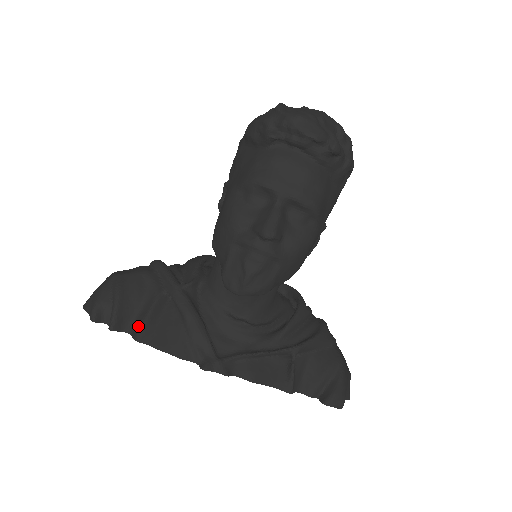
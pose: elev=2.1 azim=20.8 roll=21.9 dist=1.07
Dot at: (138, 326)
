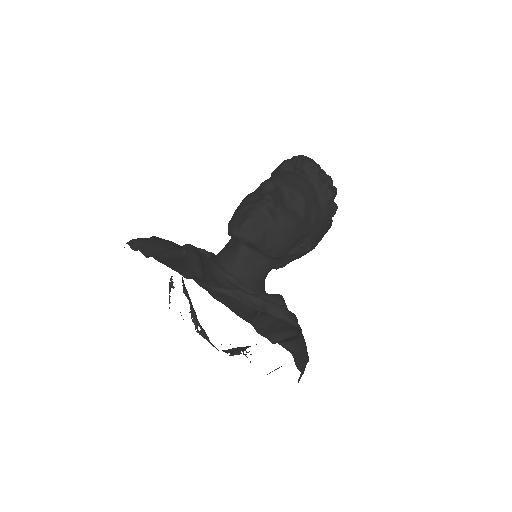
Dot at: (156, 254)
